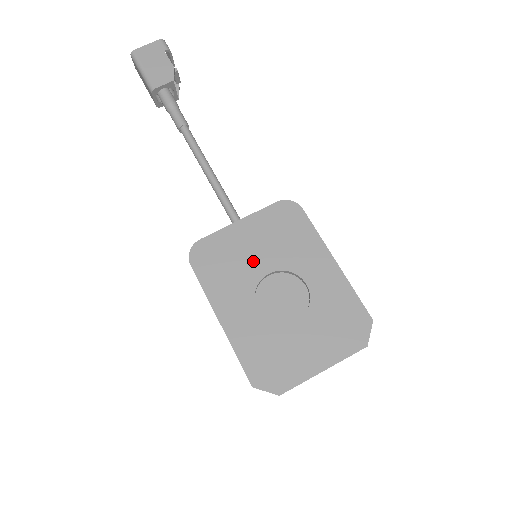
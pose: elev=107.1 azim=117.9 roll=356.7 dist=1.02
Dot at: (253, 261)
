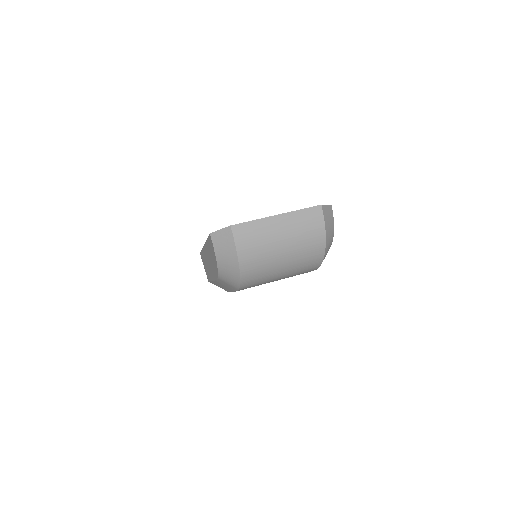
Dot at: occluded
